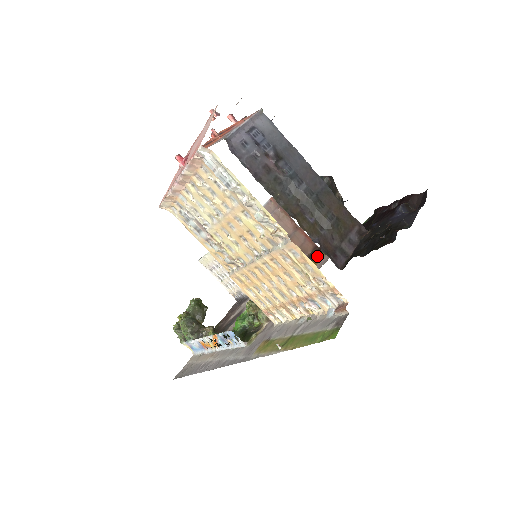
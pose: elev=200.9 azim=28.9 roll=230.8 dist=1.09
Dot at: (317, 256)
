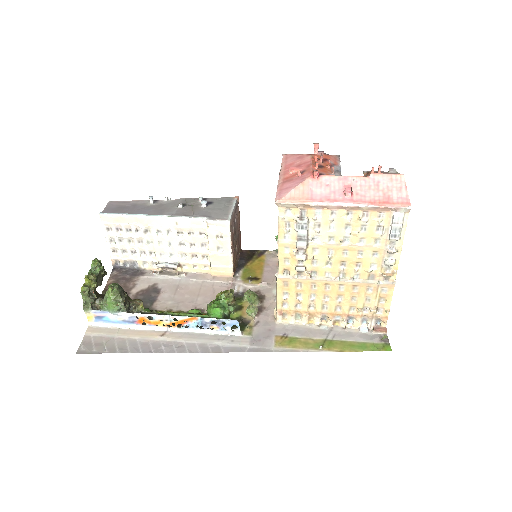
Dot at: (251, 260)
